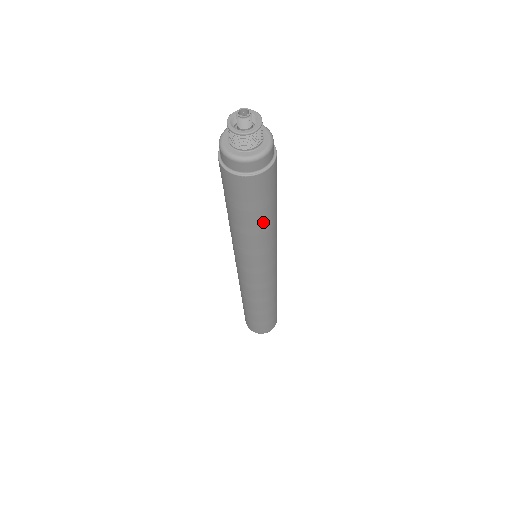
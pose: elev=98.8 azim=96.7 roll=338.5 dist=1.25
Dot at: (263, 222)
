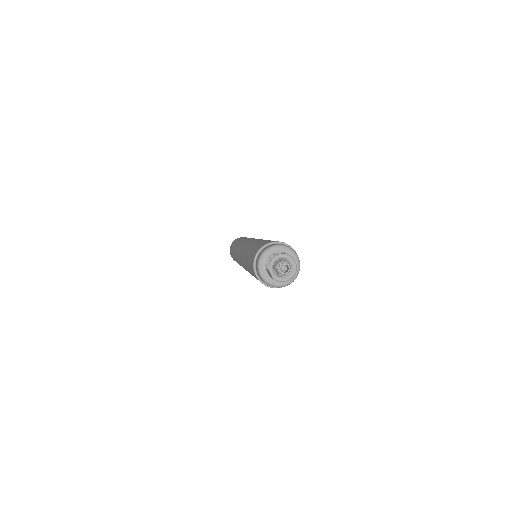
Dot at: occluded
